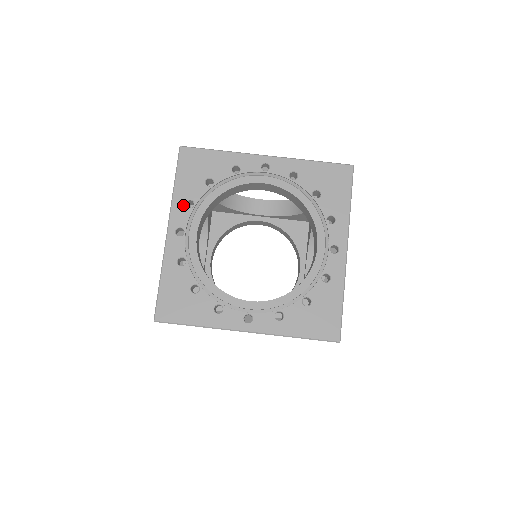
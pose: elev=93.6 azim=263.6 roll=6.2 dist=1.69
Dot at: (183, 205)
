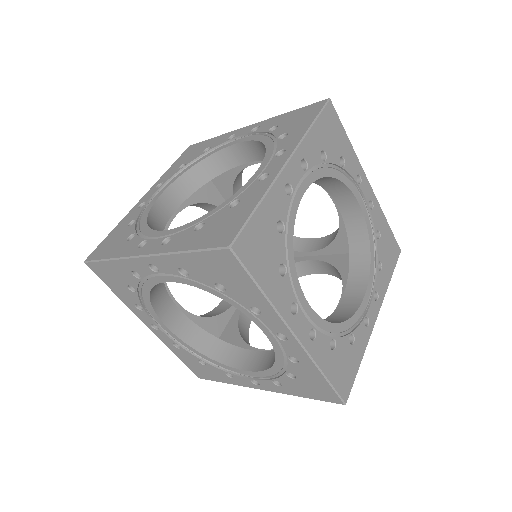
Dot at: (176, 266)
